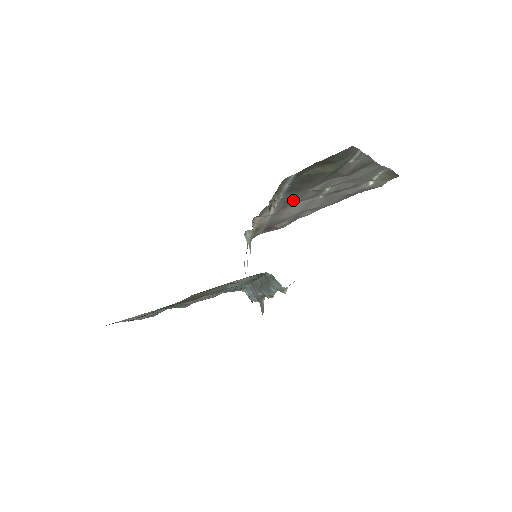
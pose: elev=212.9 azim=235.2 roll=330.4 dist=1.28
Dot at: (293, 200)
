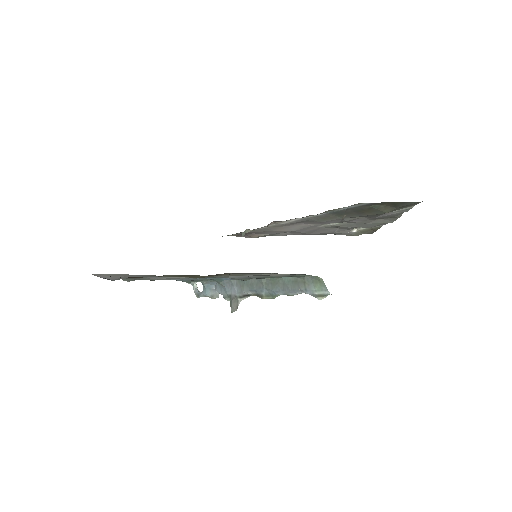
Dot at: (320, 220)
